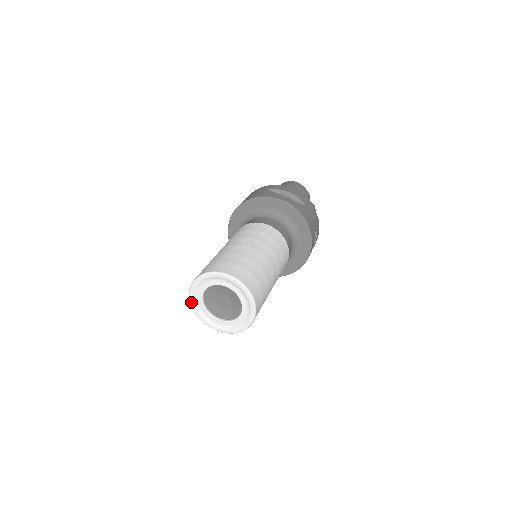
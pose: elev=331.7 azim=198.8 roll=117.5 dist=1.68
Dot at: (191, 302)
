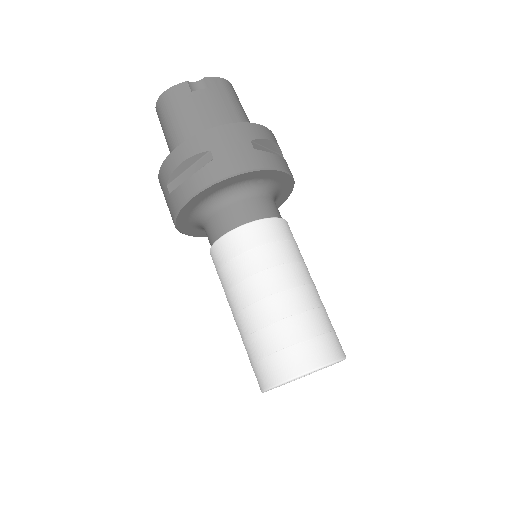
Dot at: occluded
